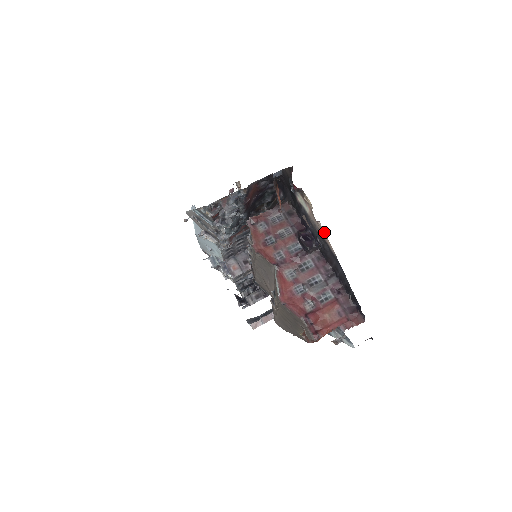
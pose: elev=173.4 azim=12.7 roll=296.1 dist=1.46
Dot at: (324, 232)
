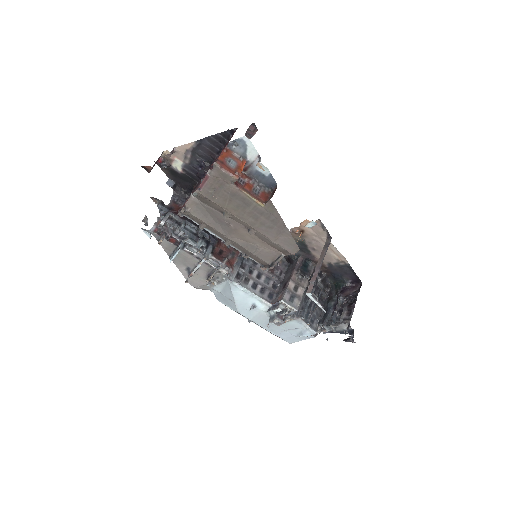
Dot at: (180, 146)
